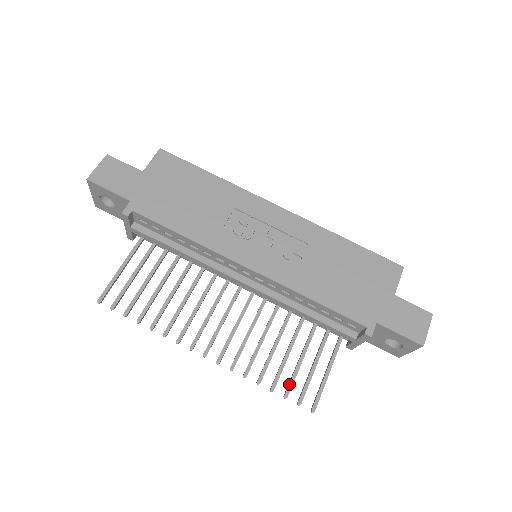
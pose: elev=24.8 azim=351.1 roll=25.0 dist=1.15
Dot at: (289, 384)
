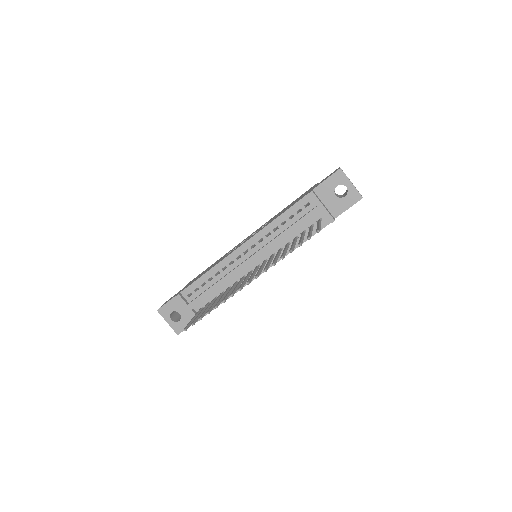
Dot at: occluded
